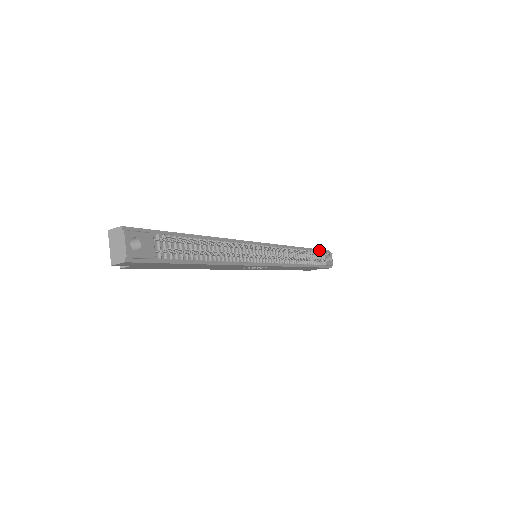
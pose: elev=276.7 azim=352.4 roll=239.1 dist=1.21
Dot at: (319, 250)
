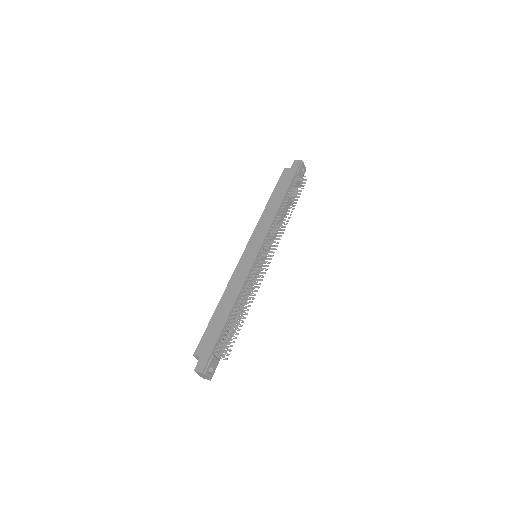
Dot at: (294, 177)
